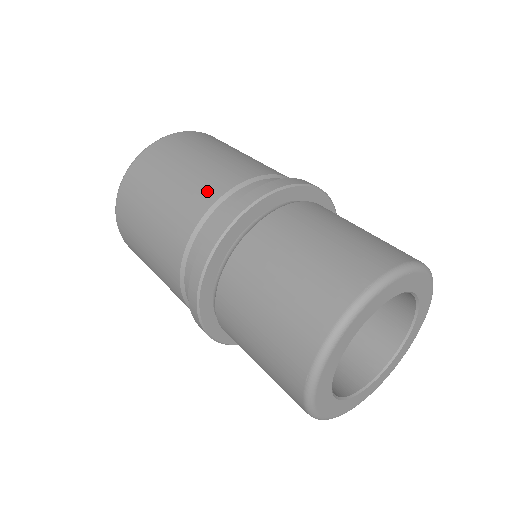
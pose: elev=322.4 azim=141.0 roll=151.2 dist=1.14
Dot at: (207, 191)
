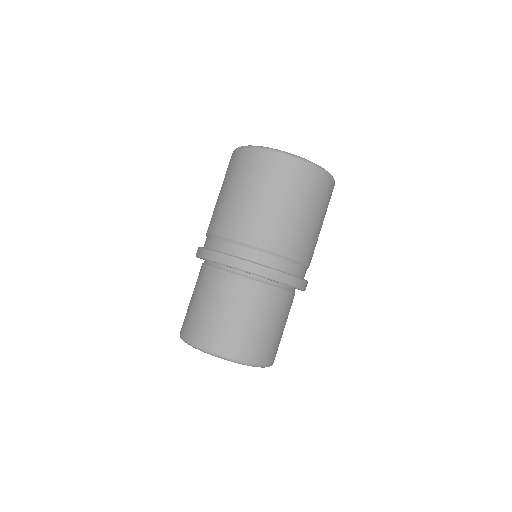
Dot at: (250, 232)
